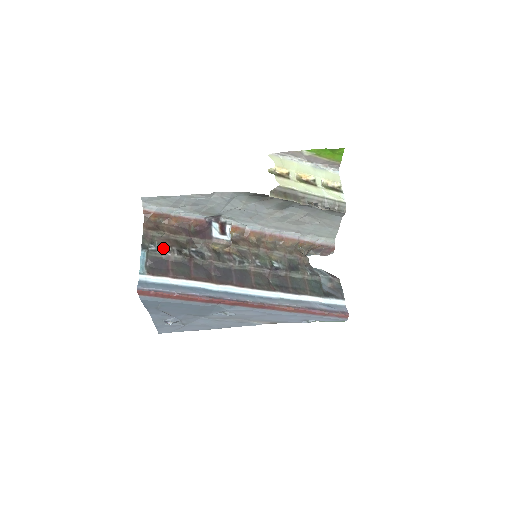
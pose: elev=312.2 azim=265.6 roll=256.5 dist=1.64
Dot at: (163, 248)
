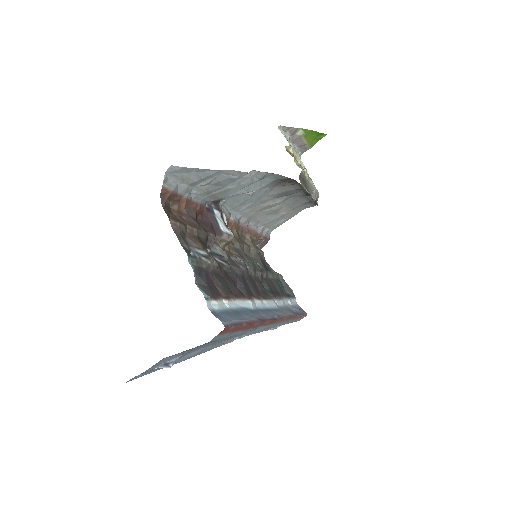
Dot at: (200, 252)
